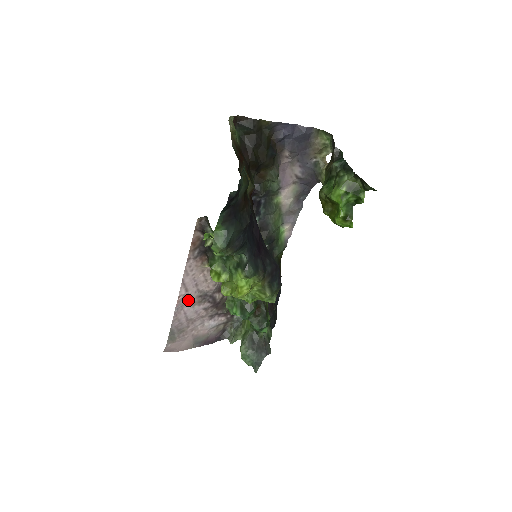
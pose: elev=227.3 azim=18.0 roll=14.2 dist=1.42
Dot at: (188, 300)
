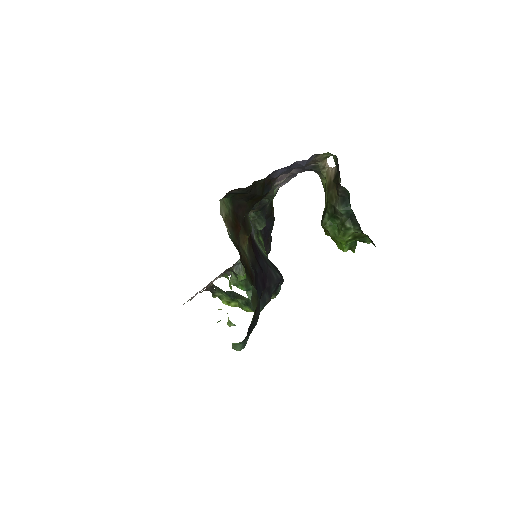
Dot at: occluded
